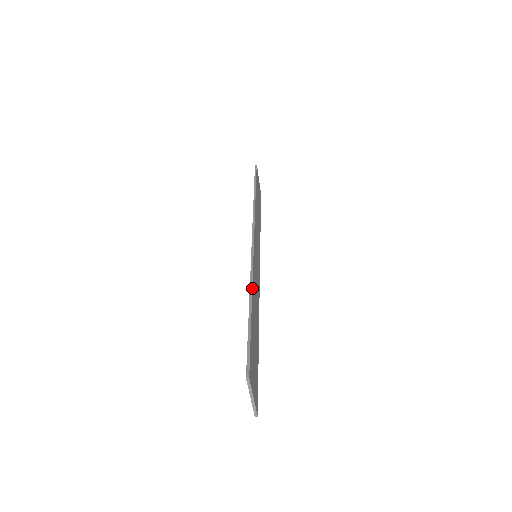
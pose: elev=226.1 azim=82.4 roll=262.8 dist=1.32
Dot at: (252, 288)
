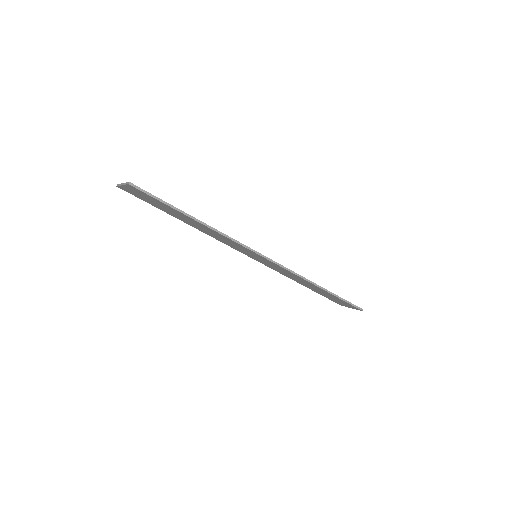
Dot at: occluded
